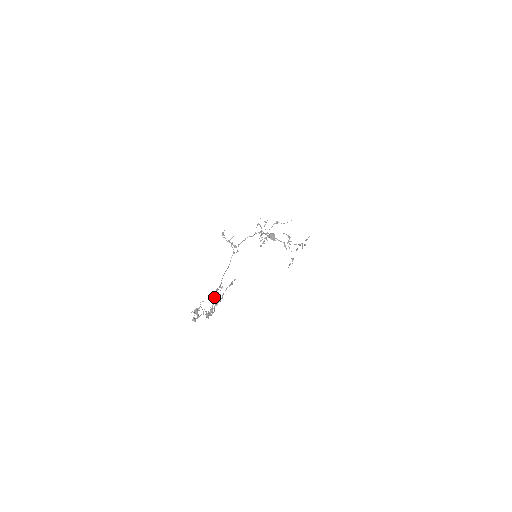
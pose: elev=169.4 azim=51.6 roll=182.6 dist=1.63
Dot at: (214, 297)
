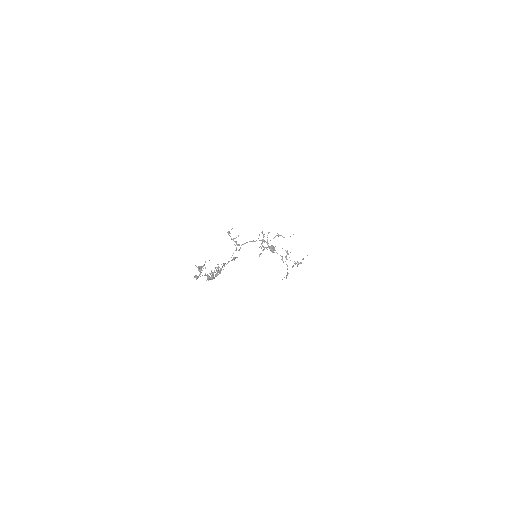
Dot at: occluded
